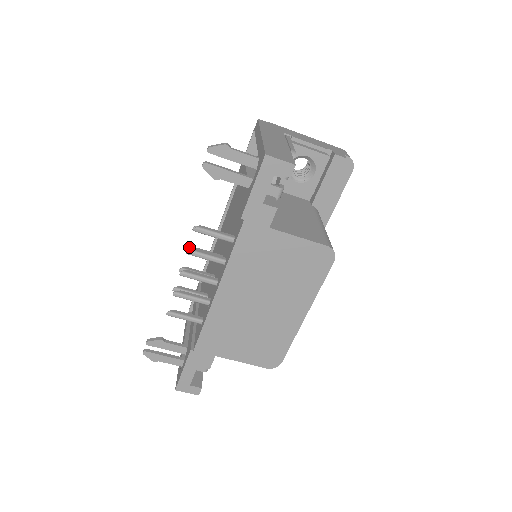
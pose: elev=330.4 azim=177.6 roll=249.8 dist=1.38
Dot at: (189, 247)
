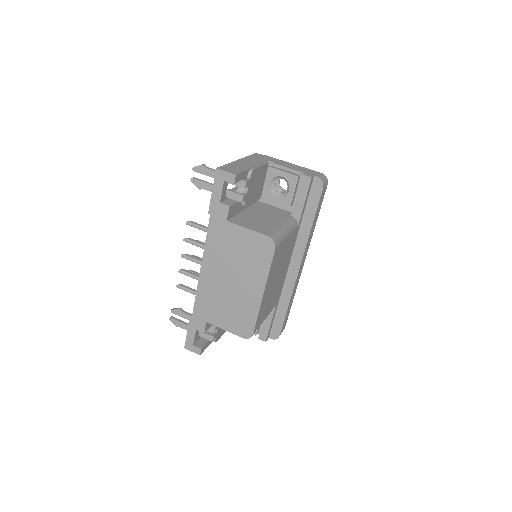
Dot at: occluded
